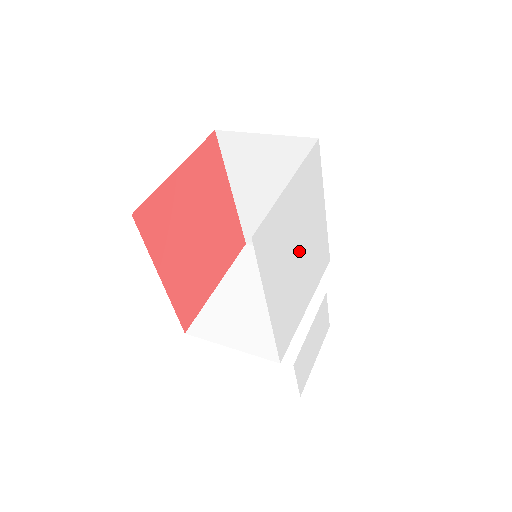
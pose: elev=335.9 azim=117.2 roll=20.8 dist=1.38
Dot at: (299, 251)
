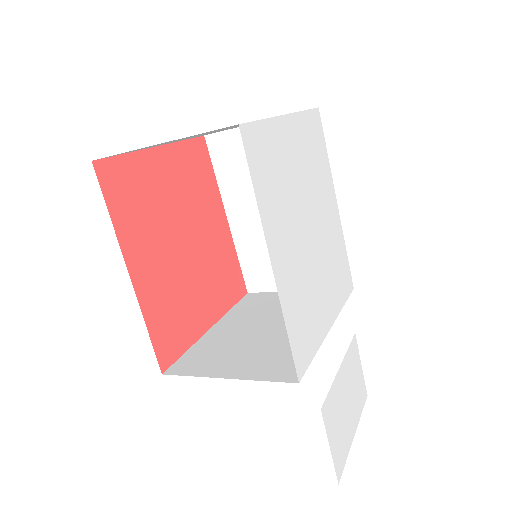
Dot at: (309, 226)
